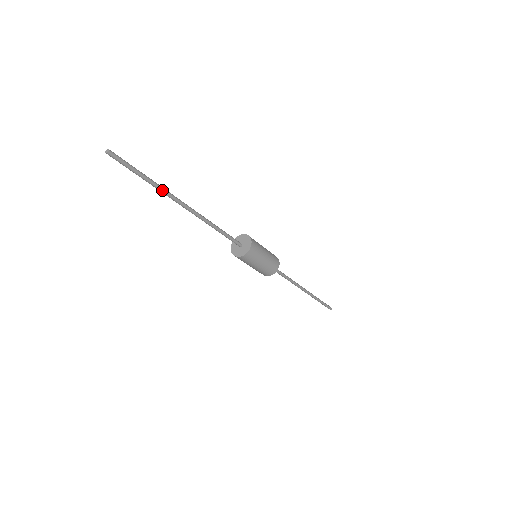
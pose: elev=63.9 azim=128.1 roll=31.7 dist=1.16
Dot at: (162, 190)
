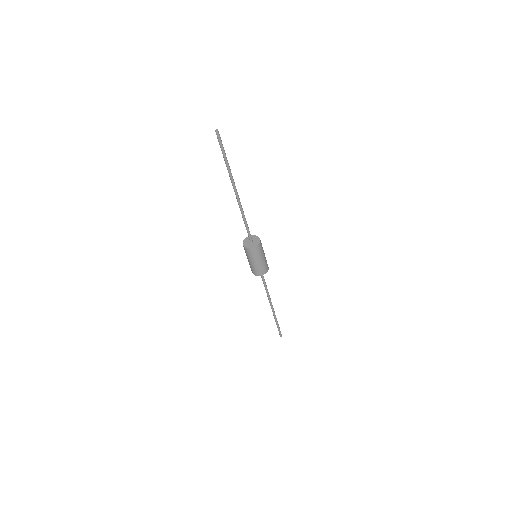
Dot at: (230, 172)
